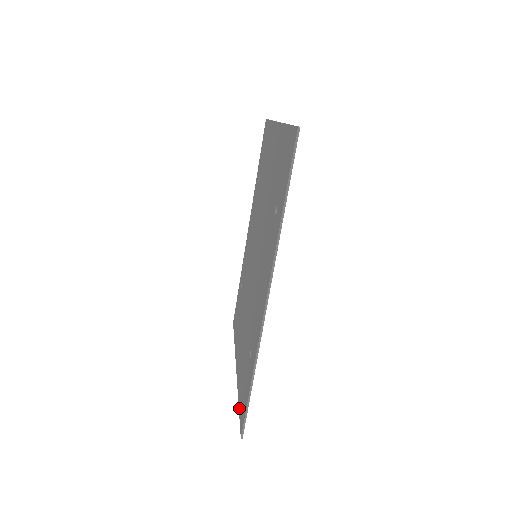
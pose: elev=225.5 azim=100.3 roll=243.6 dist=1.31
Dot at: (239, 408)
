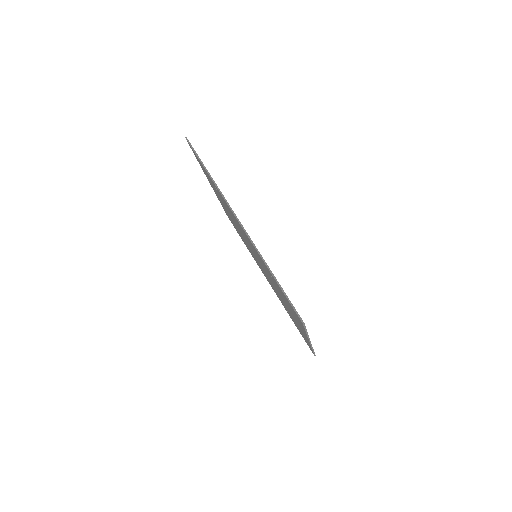
Dot at: occluded
